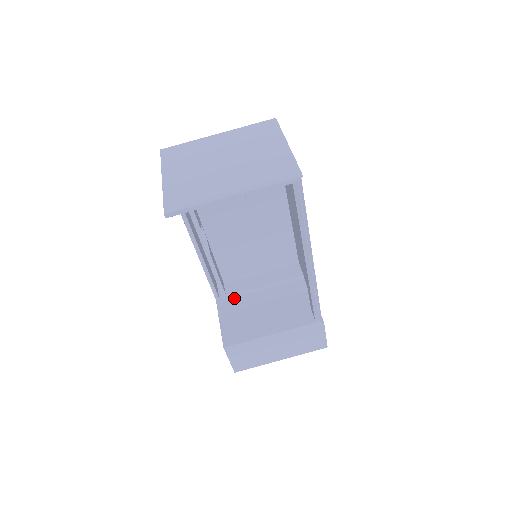
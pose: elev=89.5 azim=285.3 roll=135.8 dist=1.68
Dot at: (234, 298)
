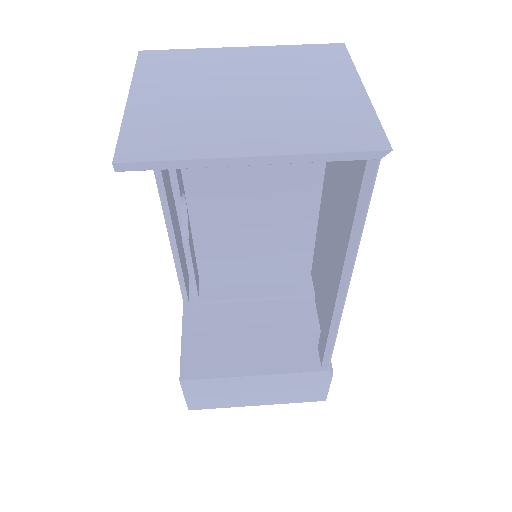
Dot at: (210, 305)
